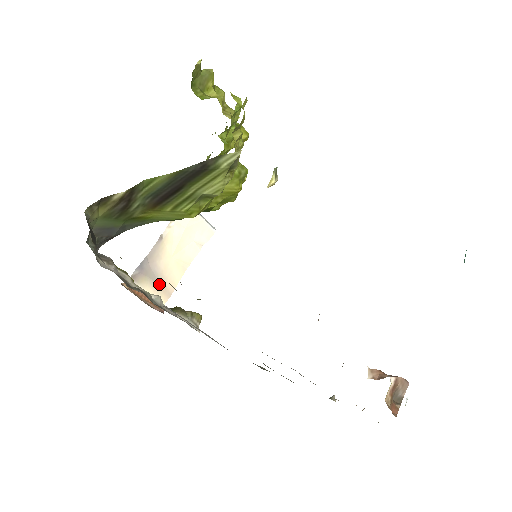
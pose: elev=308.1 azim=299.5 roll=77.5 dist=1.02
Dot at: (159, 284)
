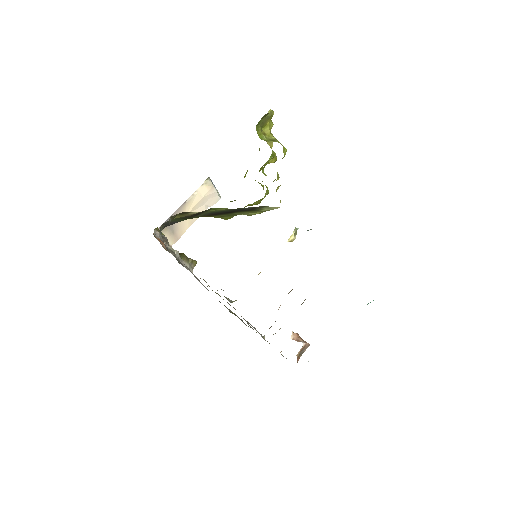
Dot at: (173, 232)
